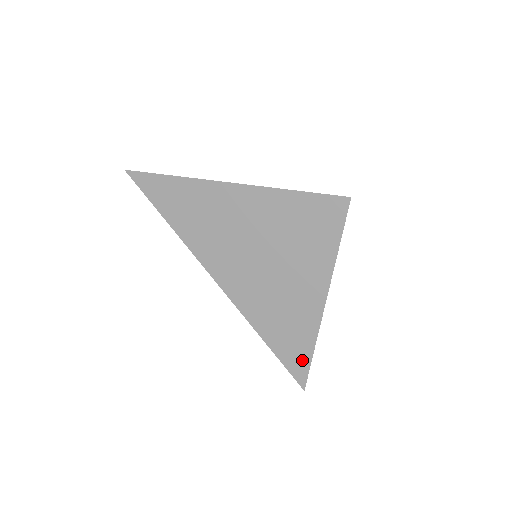
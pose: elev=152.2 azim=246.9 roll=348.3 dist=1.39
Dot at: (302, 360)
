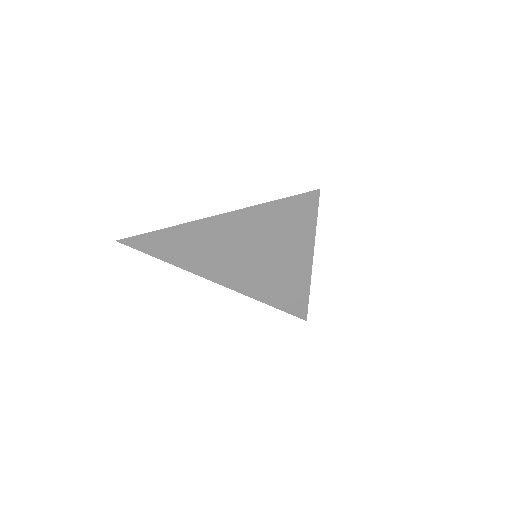
Dot at: (302, 304)
